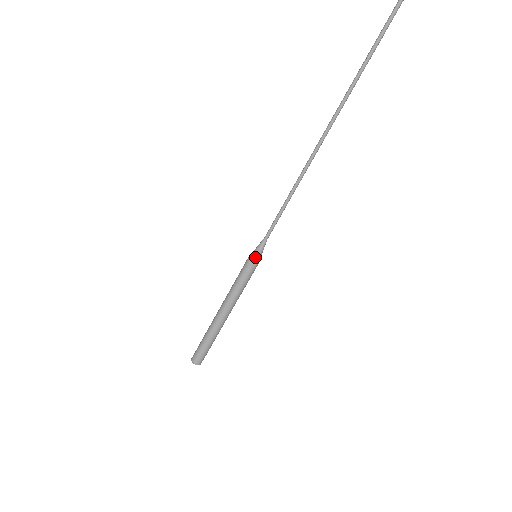
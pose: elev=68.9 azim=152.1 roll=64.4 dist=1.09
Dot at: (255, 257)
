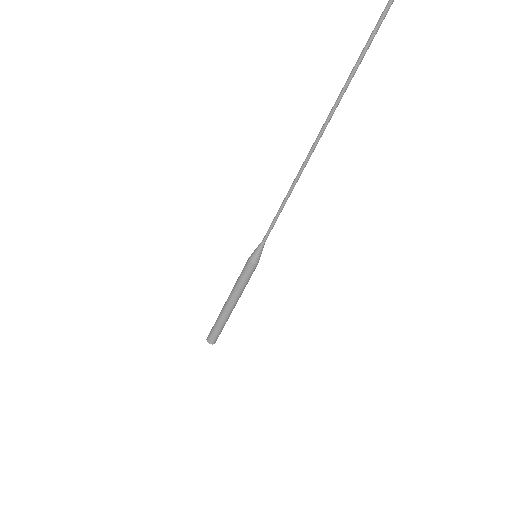
Dot at: (253, 257)
